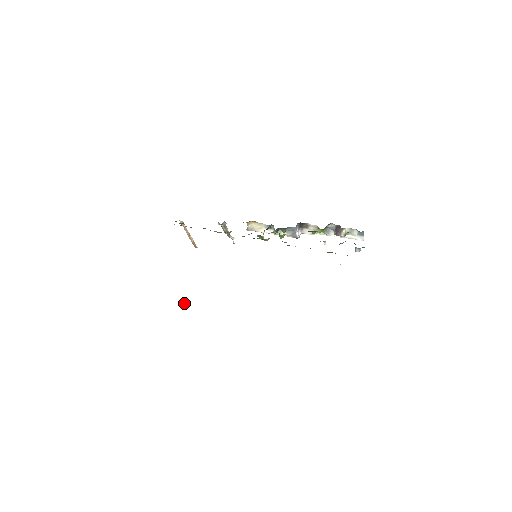
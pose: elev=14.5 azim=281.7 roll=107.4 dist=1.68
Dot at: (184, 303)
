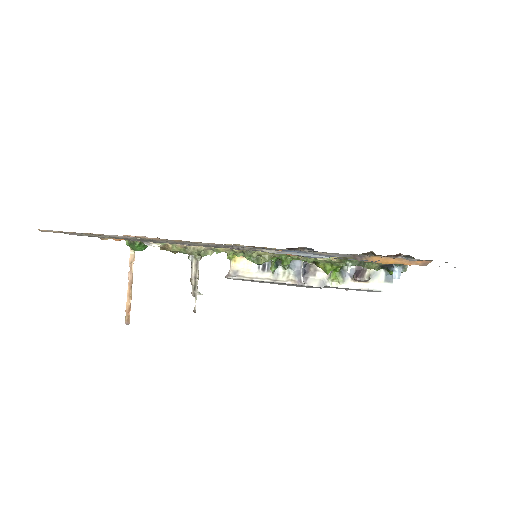
Dot at: occluded
